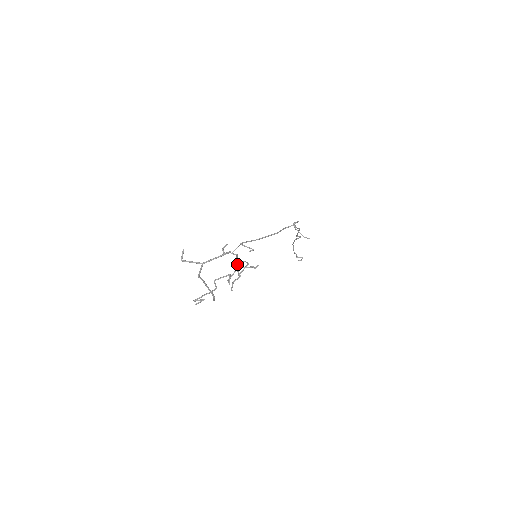
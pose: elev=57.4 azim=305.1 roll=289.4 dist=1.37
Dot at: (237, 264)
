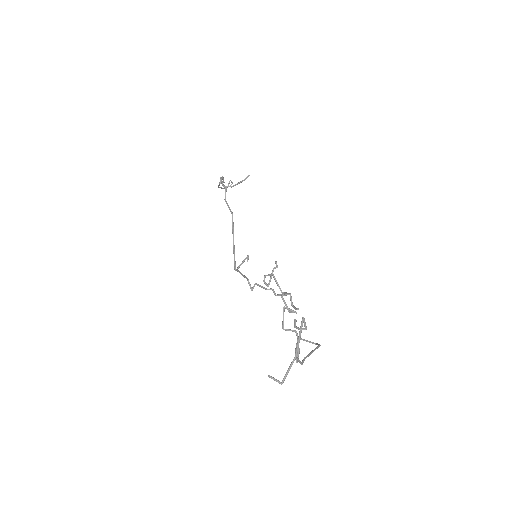
Dot at: (273, 292)
